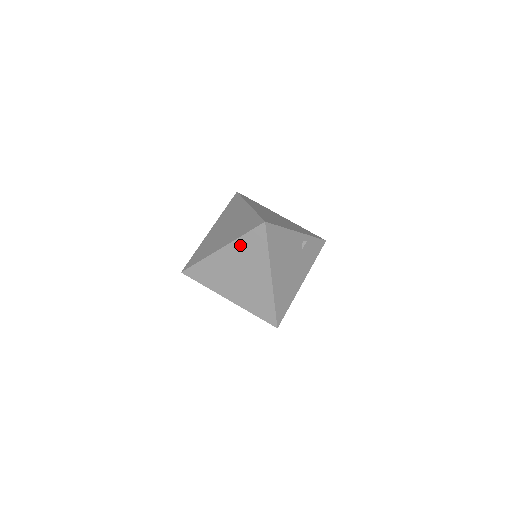
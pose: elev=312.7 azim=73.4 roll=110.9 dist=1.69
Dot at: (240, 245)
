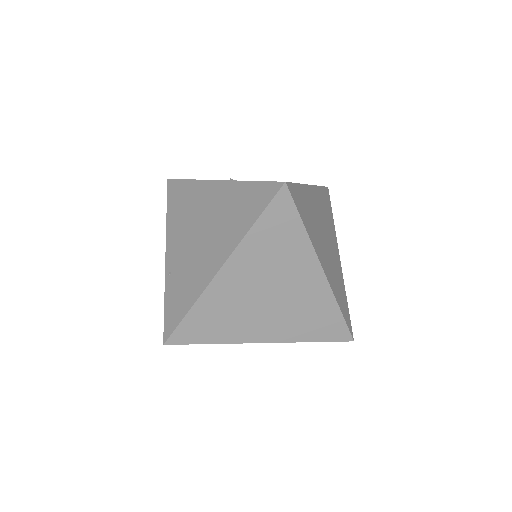
Dot at: occluded
